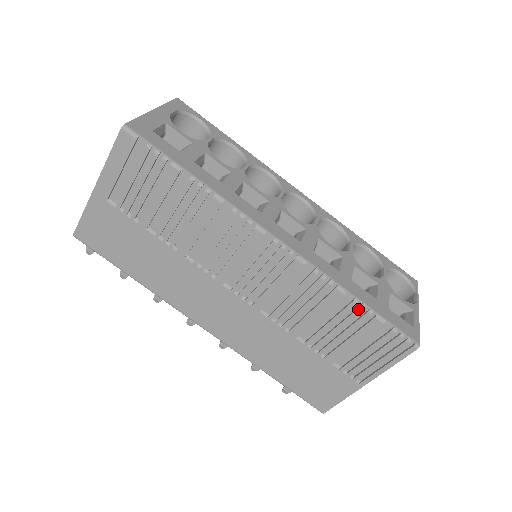
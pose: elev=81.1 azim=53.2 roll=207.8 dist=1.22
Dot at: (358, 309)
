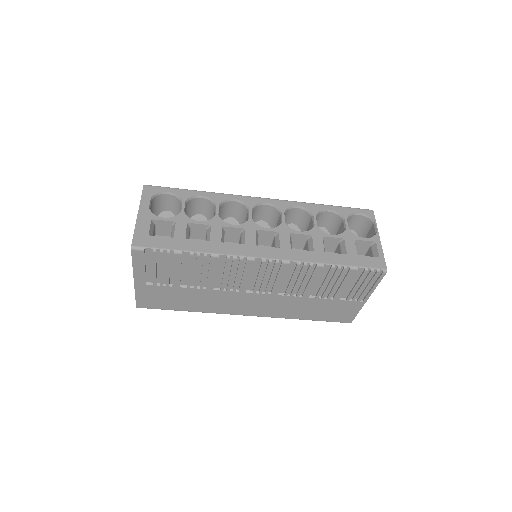
Dot at: (337, 270)
